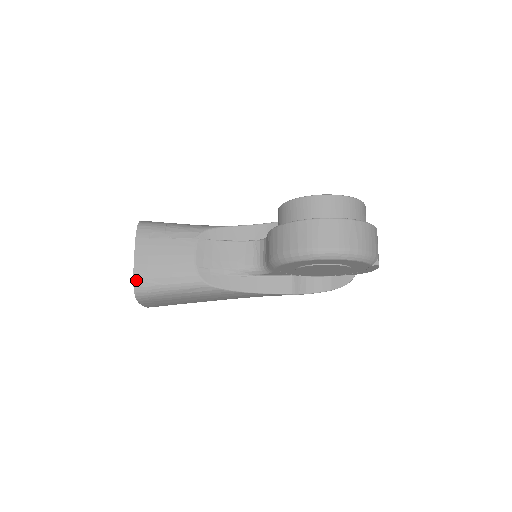
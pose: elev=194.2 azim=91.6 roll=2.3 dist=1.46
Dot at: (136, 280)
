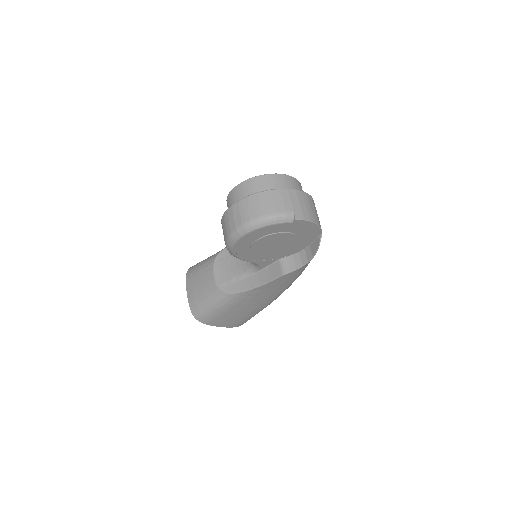
Dot at: (192, 309)
